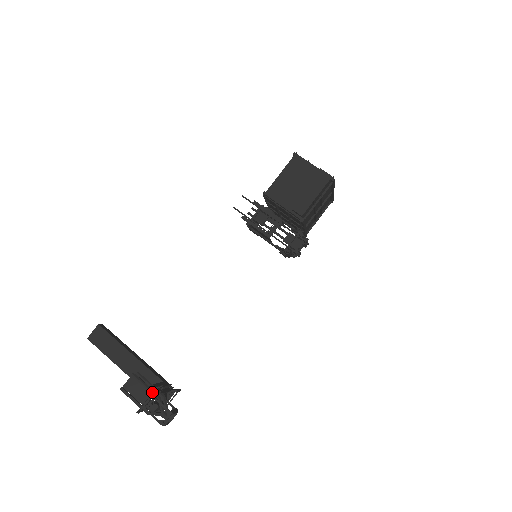
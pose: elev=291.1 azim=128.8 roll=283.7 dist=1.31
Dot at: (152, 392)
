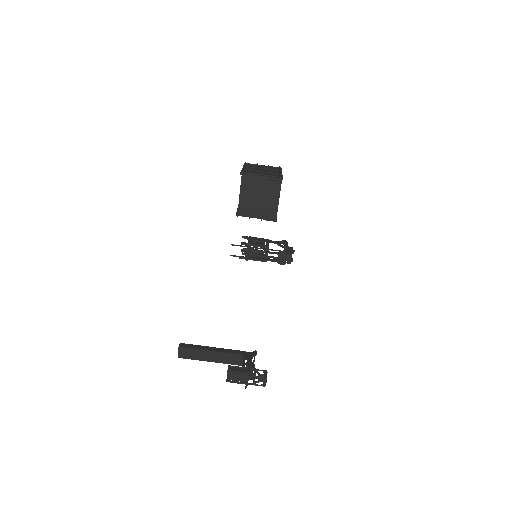
Dot at: (247, 375)
